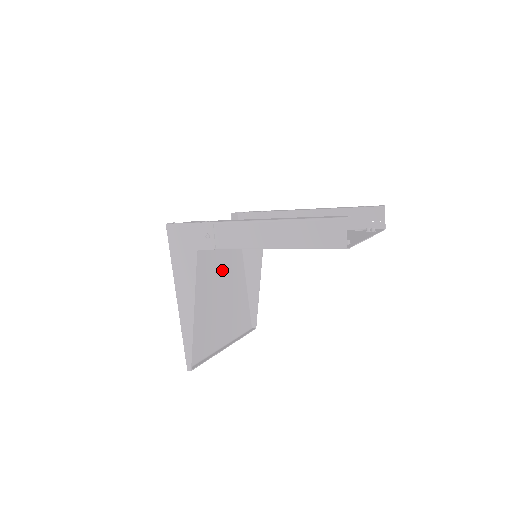
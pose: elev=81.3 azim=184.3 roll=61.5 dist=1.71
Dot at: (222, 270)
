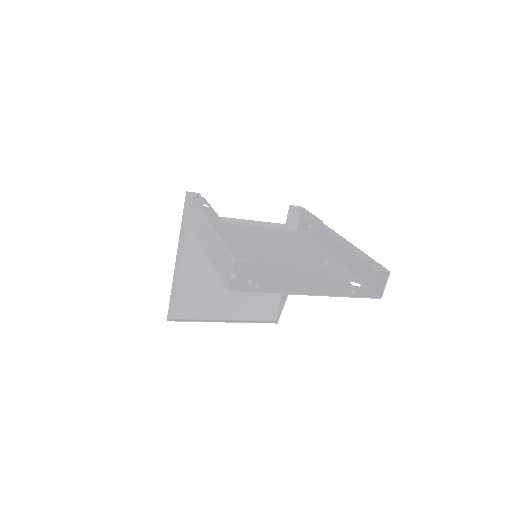
Dot at: occluded
